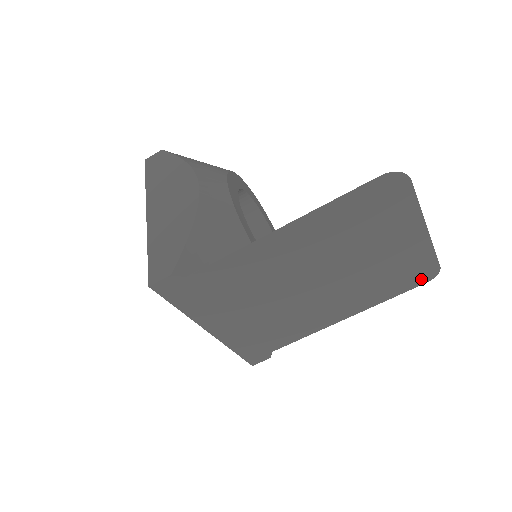
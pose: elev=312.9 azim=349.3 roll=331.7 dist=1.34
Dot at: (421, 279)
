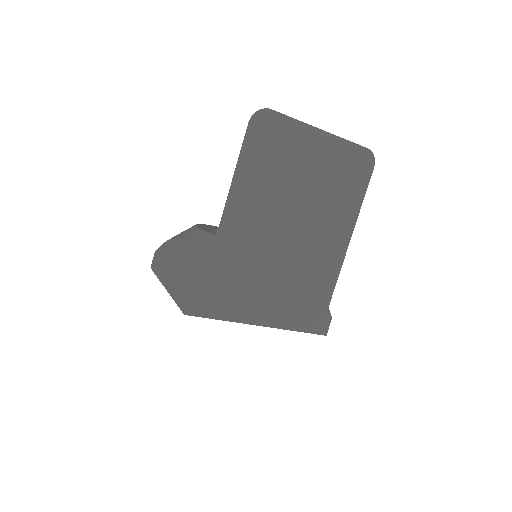
Dot at: (366, 168)
